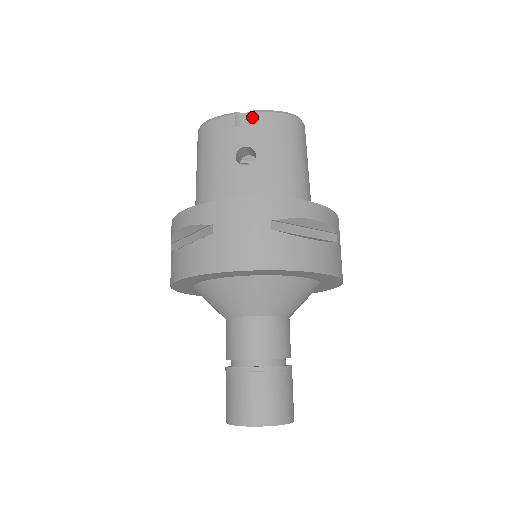
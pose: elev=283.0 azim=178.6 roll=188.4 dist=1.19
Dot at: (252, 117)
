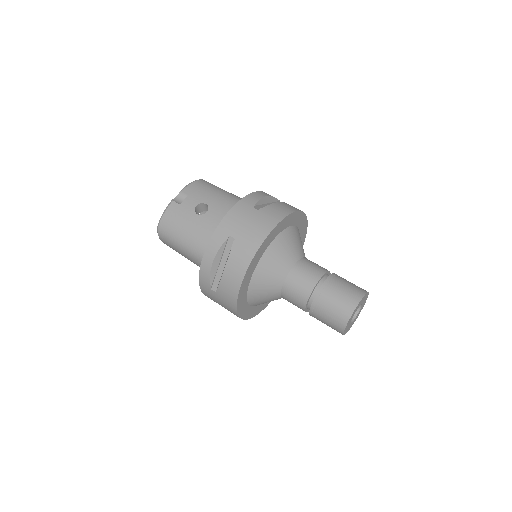
Dot at: (182, 194)
